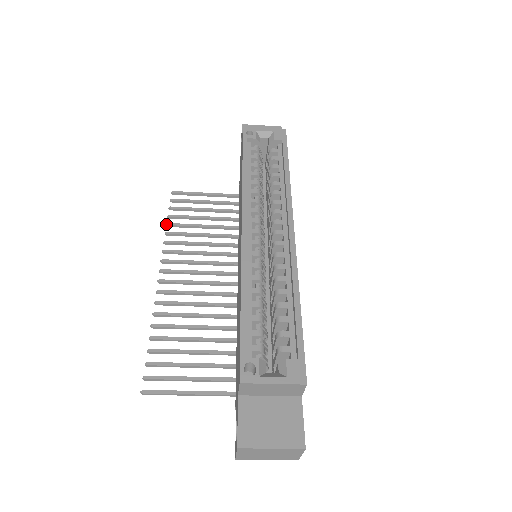
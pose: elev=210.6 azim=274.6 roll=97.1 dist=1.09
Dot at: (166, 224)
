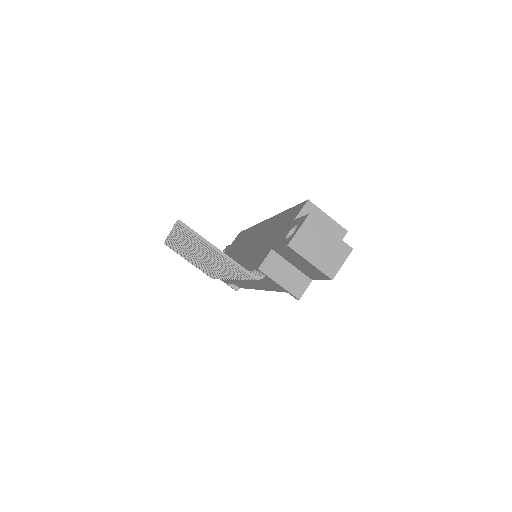
Dot at: occluded
